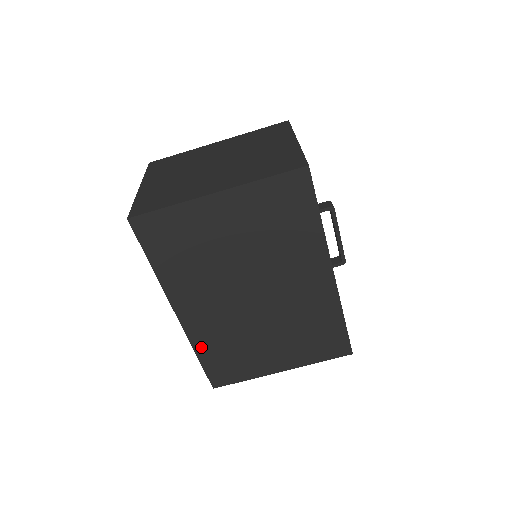
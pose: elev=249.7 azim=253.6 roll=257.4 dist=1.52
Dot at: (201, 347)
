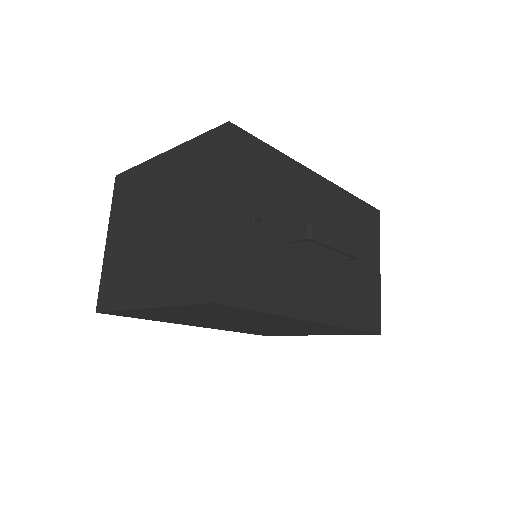
Dot at: (232, 330)
